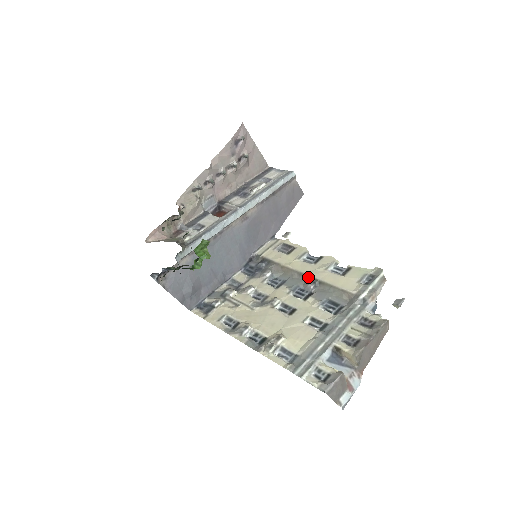
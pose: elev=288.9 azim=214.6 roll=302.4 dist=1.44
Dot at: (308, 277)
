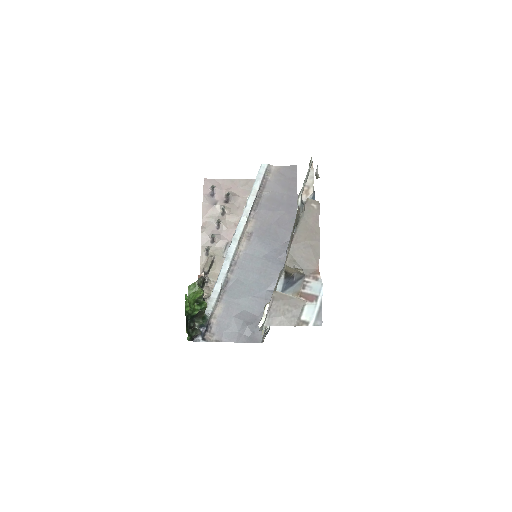
Dot at: (293, 230)
